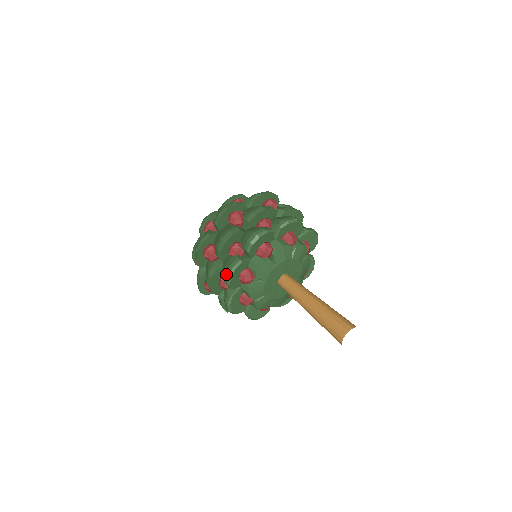
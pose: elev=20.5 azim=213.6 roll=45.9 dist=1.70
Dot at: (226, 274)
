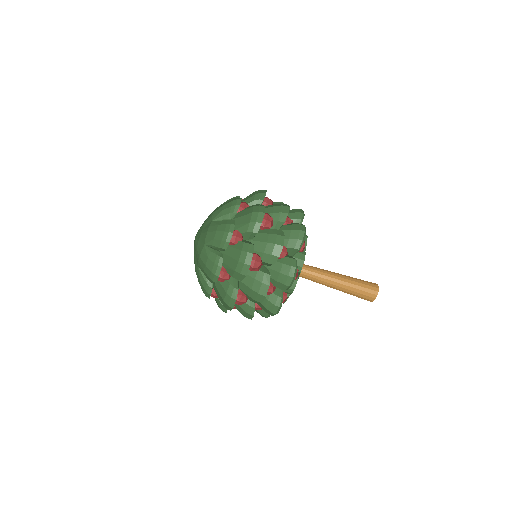
Dot at: (302, 230)
